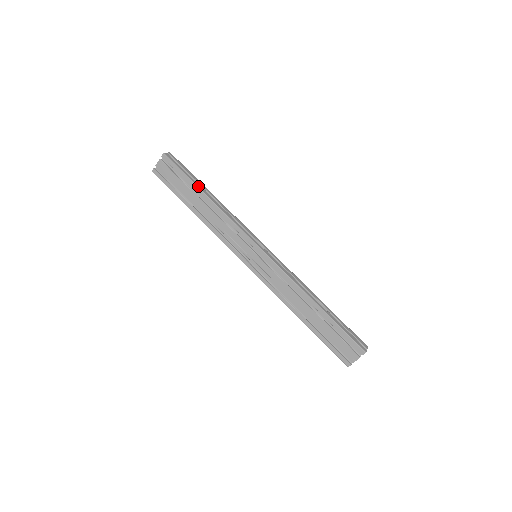
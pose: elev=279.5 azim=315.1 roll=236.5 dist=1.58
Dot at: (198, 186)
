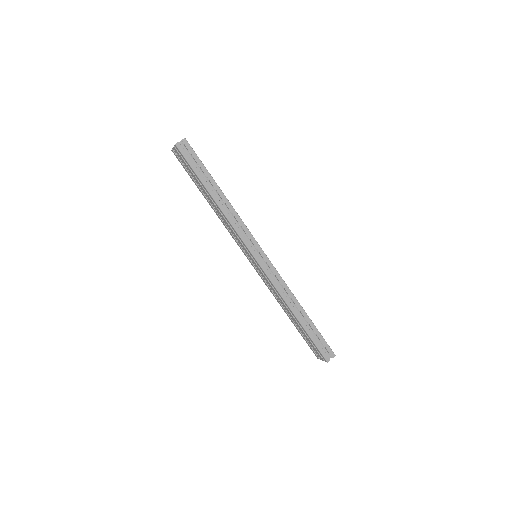
Dot at: (205, 186)
